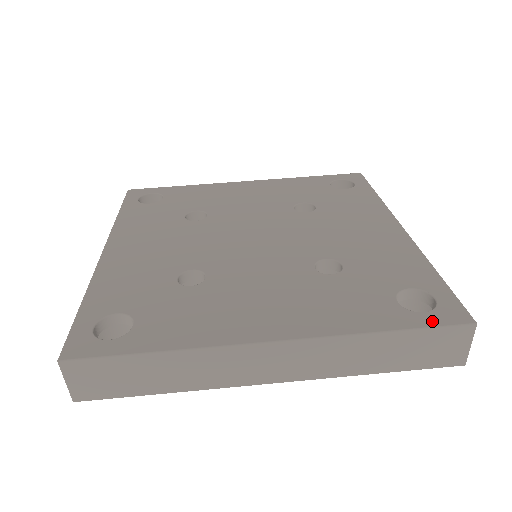
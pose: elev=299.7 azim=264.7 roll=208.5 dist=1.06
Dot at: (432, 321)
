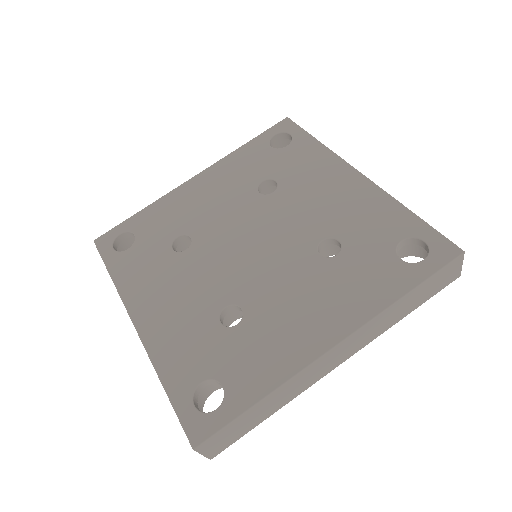
Dot at: (434, 266)
